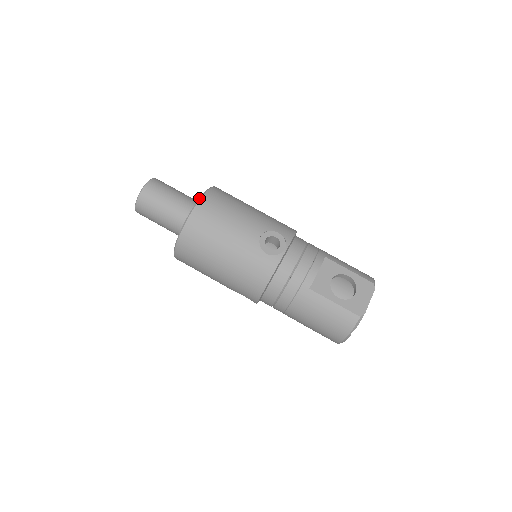
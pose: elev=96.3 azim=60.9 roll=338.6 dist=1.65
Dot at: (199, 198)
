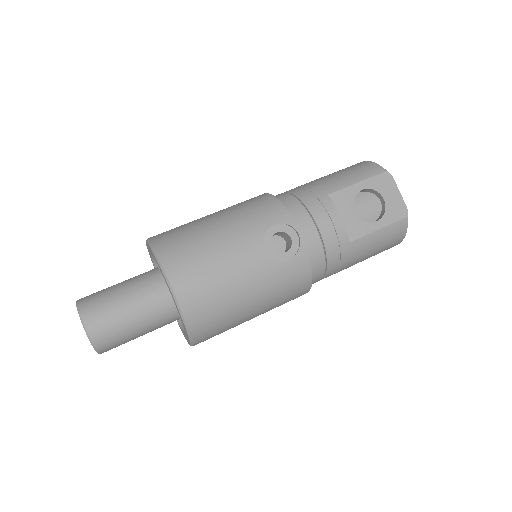
Dot at: (167, 284)
